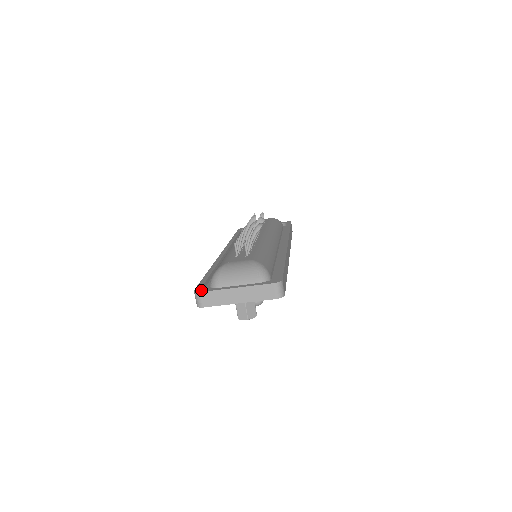
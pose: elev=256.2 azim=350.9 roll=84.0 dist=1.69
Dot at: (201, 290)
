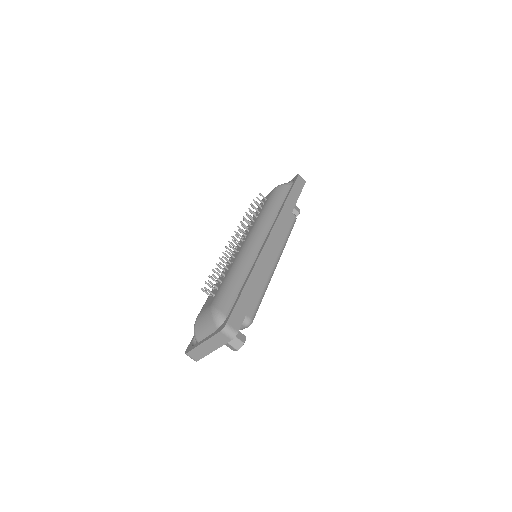
Dot at: (188, 350)
